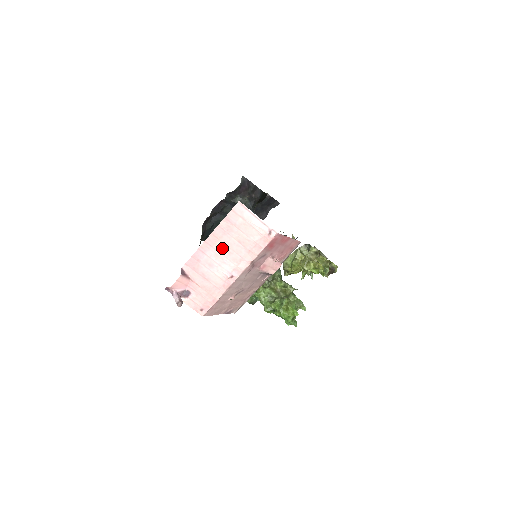
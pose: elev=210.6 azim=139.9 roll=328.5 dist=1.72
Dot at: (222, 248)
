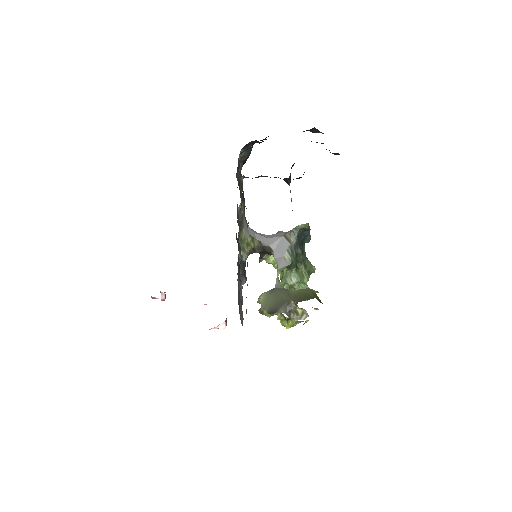
Dot at: occluded
